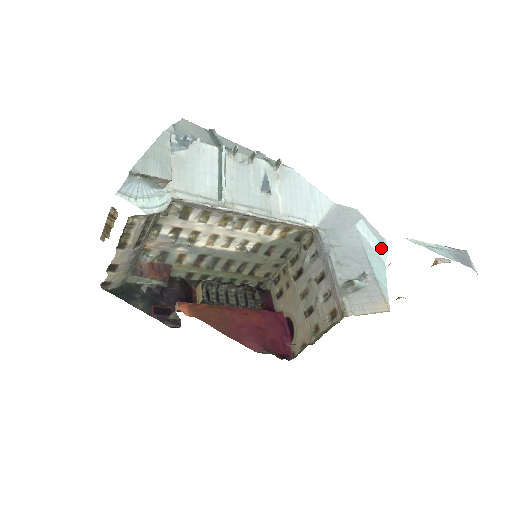
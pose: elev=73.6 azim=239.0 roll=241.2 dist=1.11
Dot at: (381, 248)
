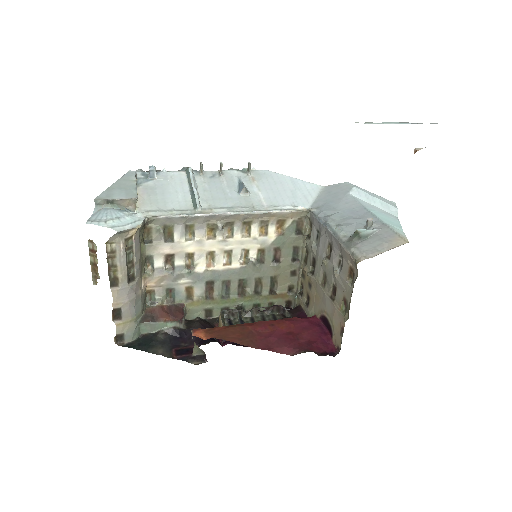
Dot at: (387, 206)
